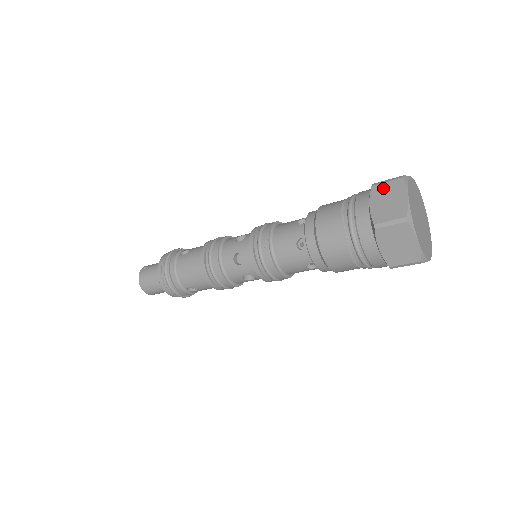
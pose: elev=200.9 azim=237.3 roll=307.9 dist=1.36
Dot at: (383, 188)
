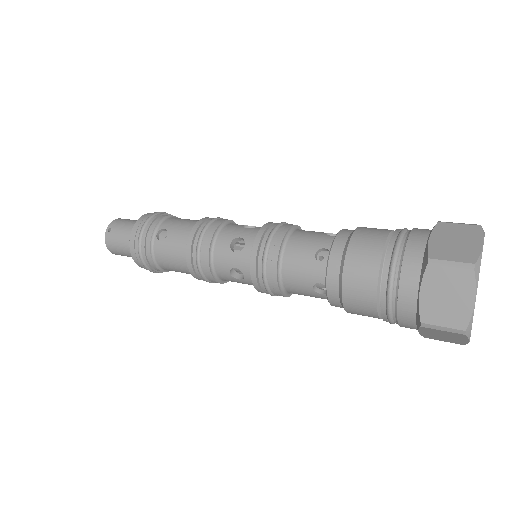
Dot at: (443, 275)
